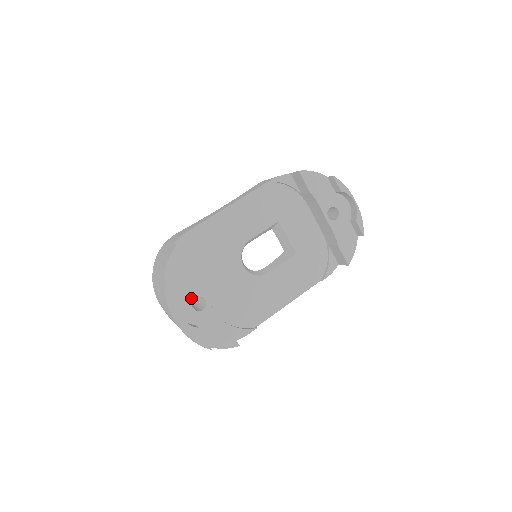
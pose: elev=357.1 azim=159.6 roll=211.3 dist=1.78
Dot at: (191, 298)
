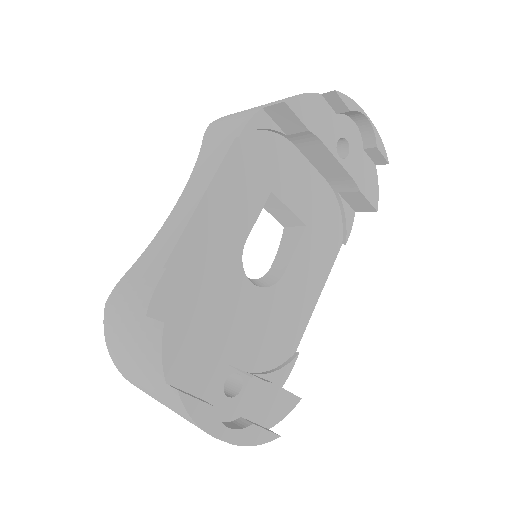
Dot at: (219, 386)
